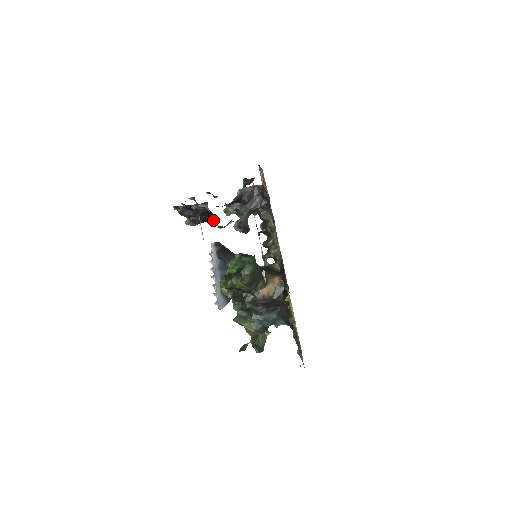
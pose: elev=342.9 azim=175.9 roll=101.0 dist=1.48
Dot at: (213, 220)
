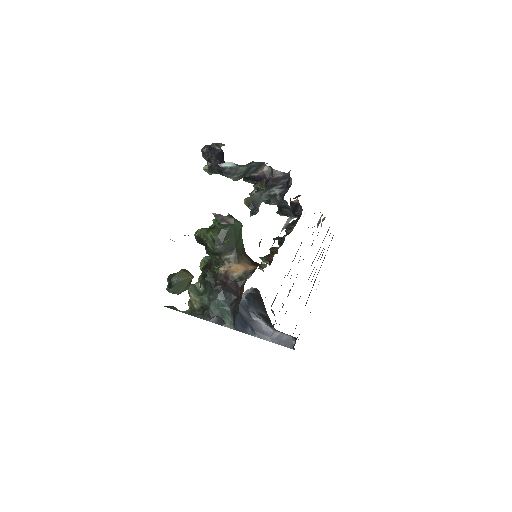
Dot at: occluded
